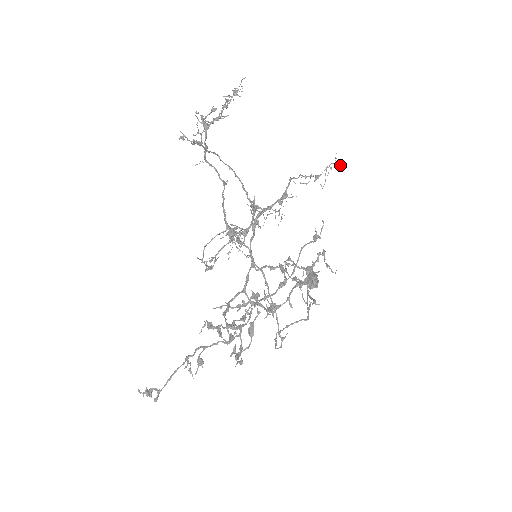
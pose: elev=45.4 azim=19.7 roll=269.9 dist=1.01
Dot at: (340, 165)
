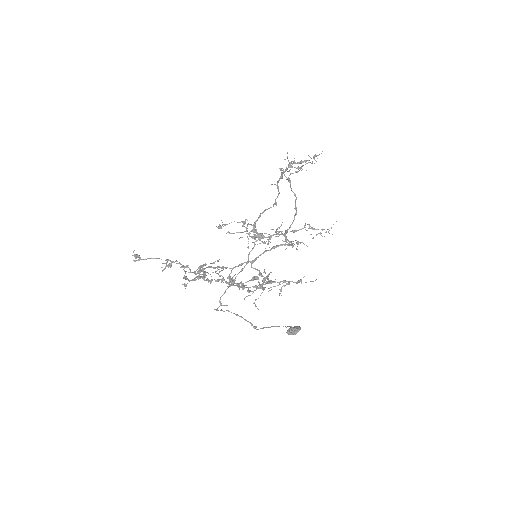
Dot at: (332, 234)
